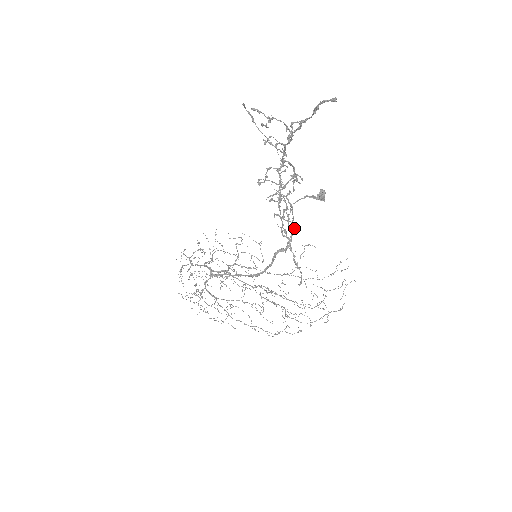
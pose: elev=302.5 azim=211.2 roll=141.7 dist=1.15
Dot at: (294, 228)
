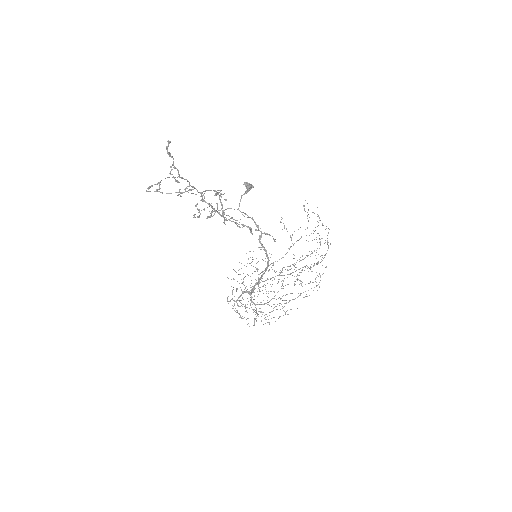
Dot at: (252, 218)
